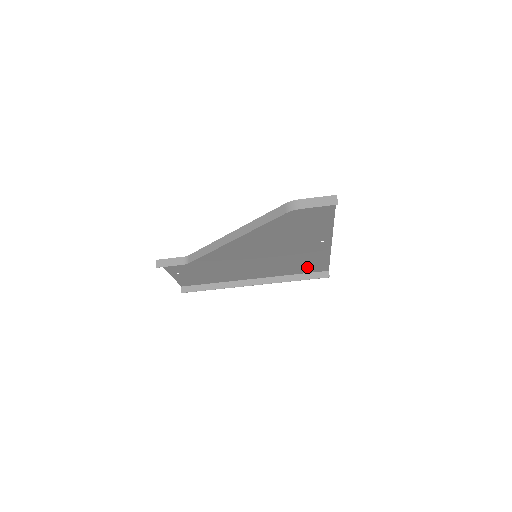
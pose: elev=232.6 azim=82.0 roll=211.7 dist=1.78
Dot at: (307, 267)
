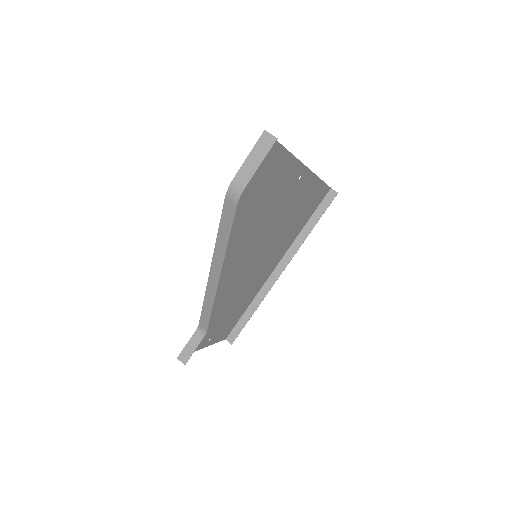
Dot at: (309, 208)
